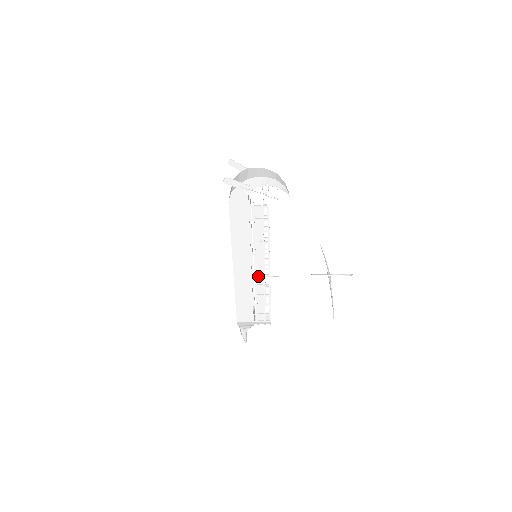
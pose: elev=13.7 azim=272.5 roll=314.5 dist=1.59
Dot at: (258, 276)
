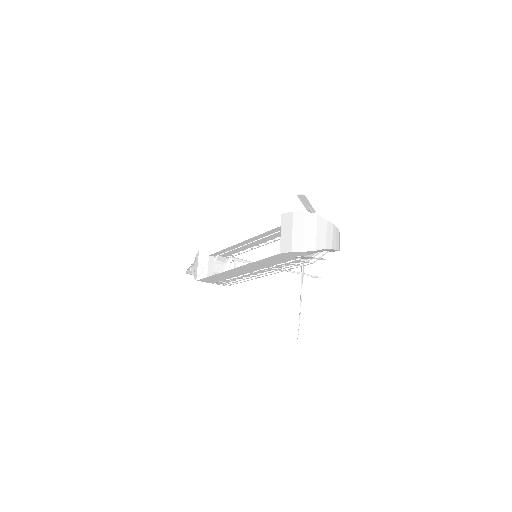
Dot at: (248, 275)
